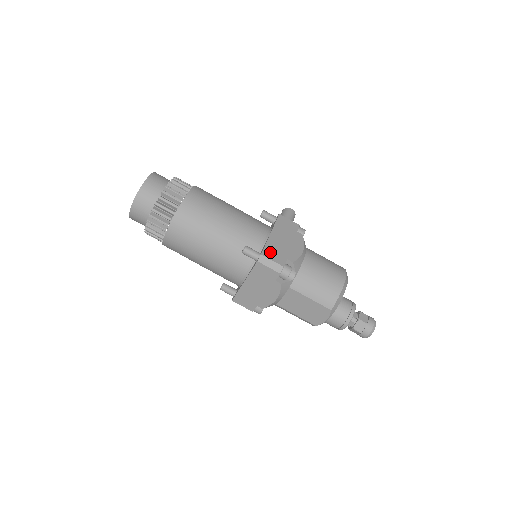
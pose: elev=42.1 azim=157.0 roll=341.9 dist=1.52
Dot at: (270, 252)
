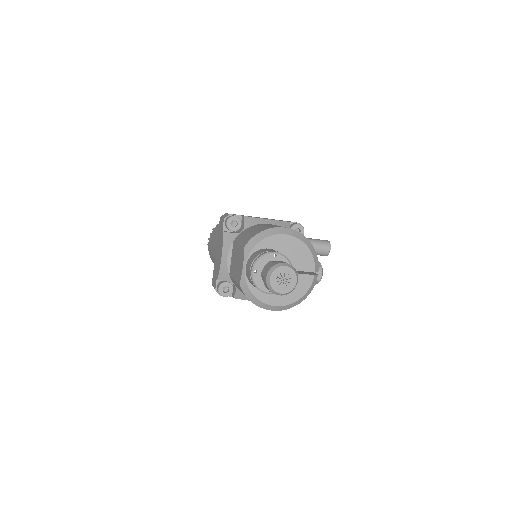
Dot at: occluded
